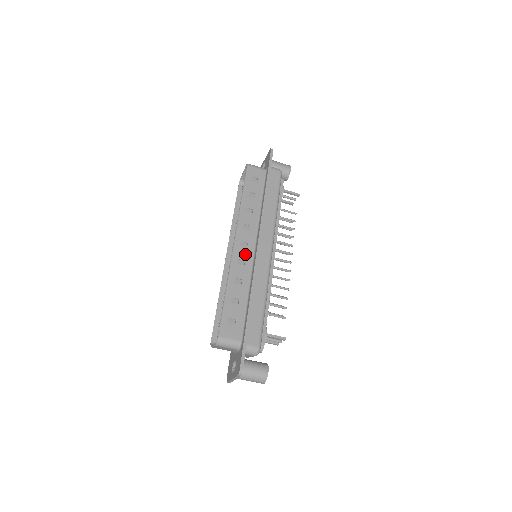
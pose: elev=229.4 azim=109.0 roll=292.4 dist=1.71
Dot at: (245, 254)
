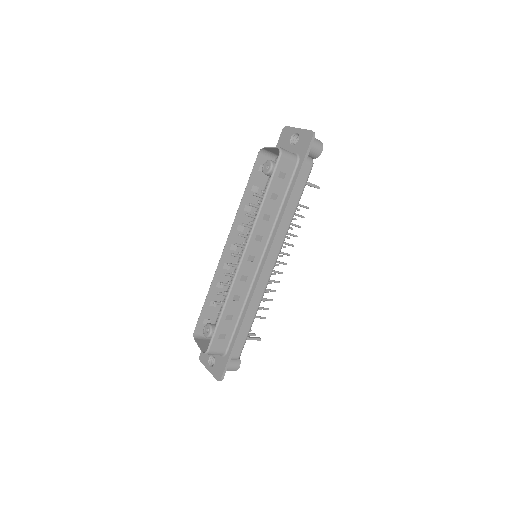
Dot at: (250, 269)
